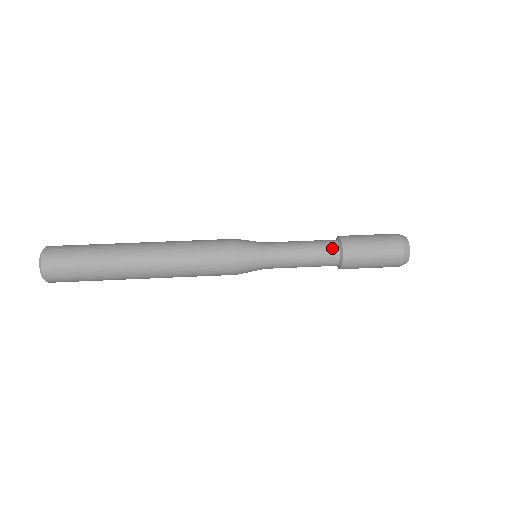
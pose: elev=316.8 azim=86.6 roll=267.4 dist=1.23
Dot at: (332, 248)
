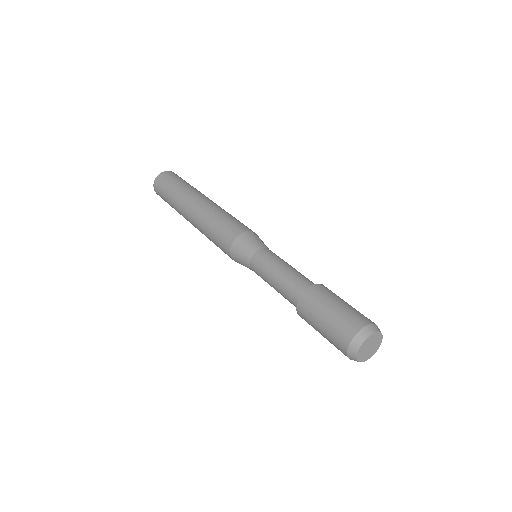
Dot at: (293, 297)
